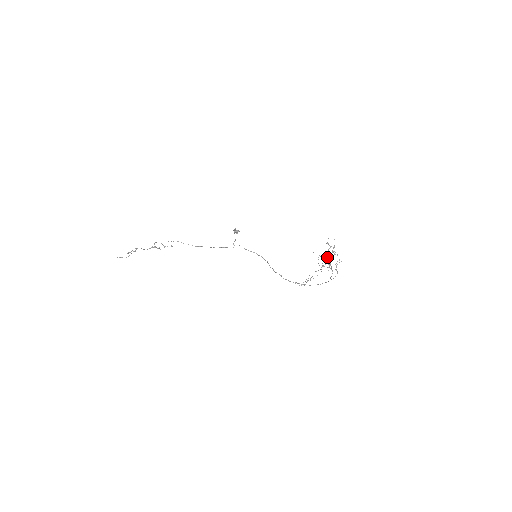
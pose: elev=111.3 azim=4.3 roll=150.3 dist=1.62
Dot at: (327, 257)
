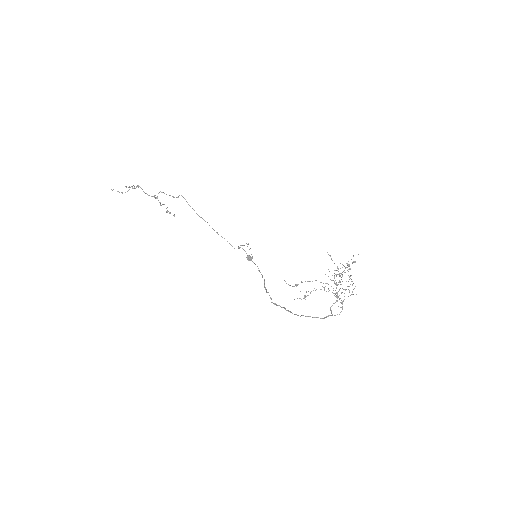
Dot at: occluded
